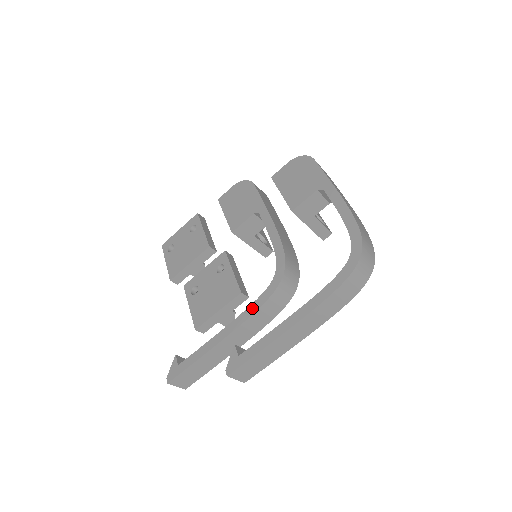
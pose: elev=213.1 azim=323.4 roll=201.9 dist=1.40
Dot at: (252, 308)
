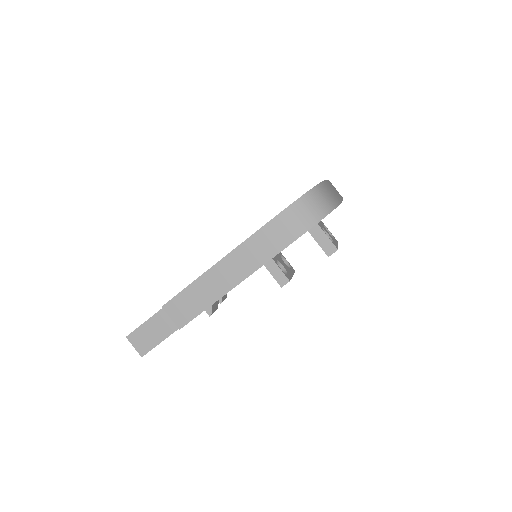
Dot at: occluded
